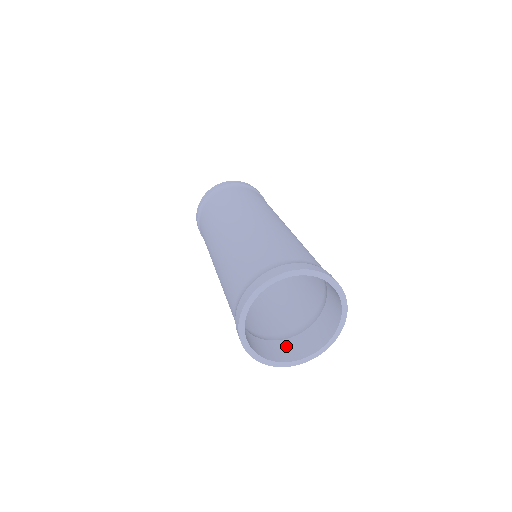
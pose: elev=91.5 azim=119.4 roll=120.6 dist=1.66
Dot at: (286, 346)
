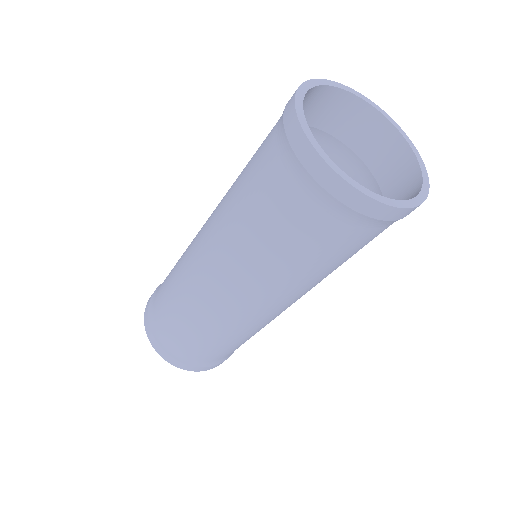
Dot at: occluded
